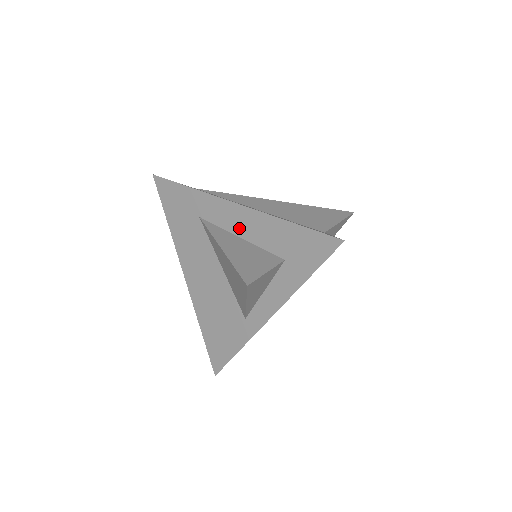
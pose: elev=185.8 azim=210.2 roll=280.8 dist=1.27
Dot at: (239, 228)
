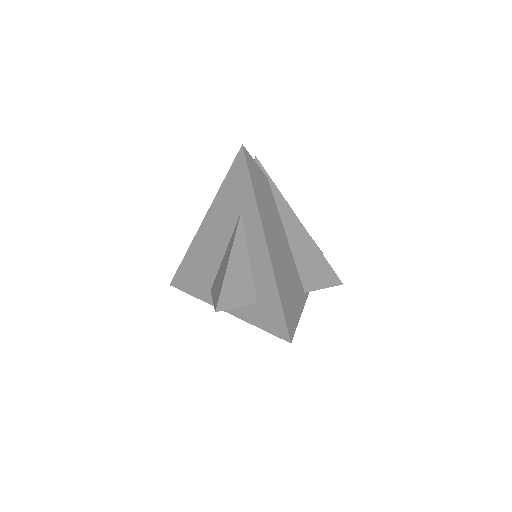
Dot at: (254, 253)
